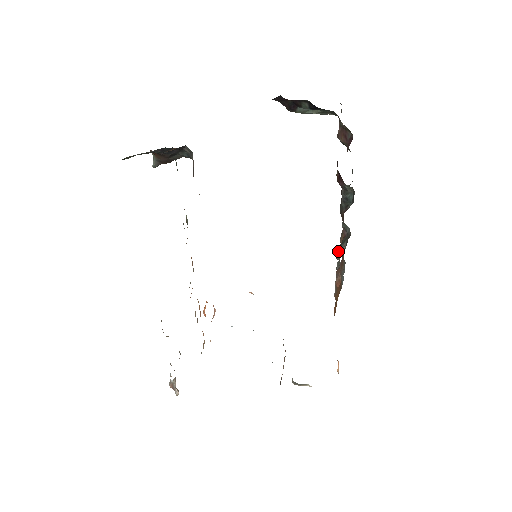
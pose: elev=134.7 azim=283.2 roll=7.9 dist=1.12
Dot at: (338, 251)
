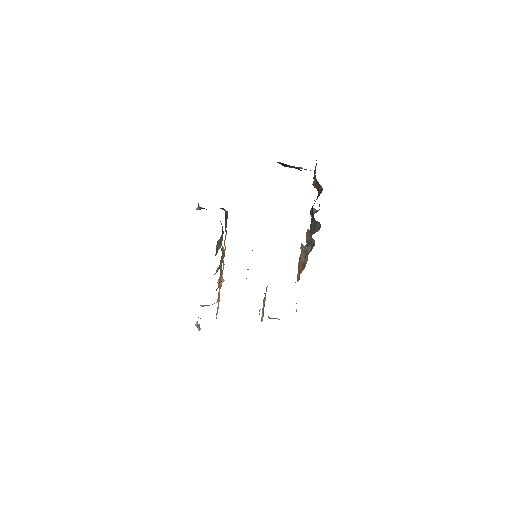
Dot at: (305, 249)
